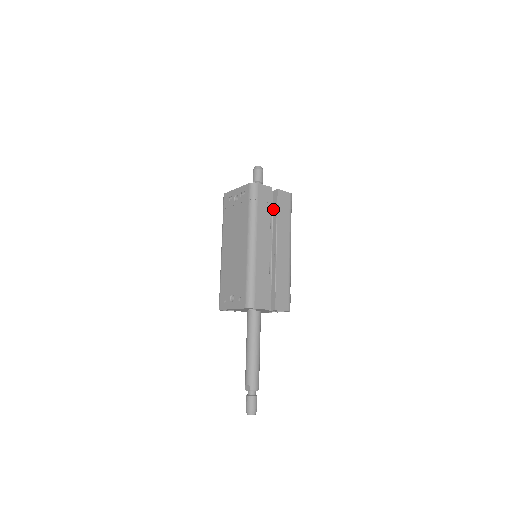
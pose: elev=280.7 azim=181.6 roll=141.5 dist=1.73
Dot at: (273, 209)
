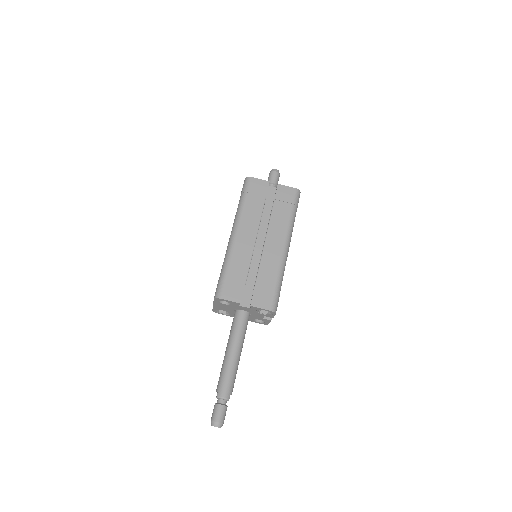
Dot at: occluded
